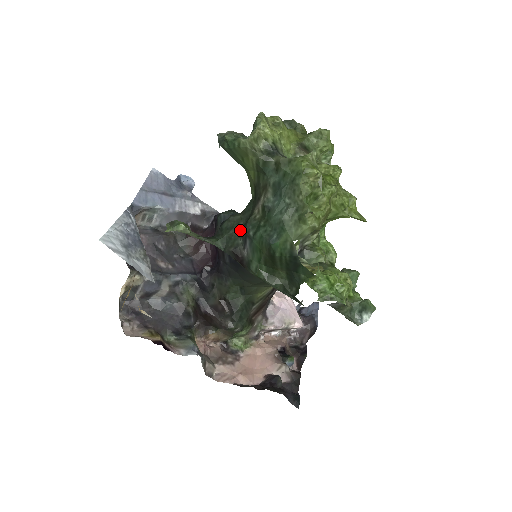
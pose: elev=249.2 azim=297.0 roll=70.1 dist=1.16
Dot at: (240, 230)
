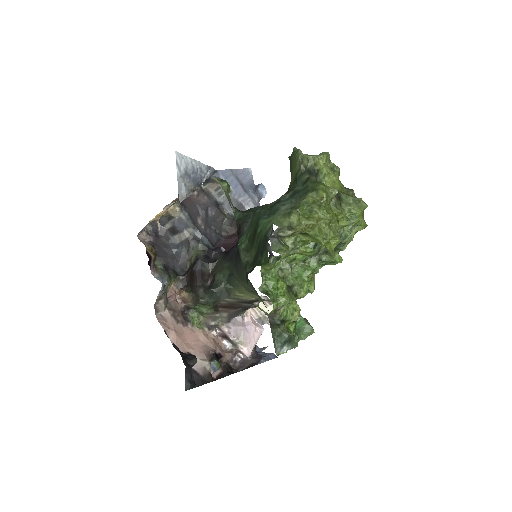
Dot at: occluded
